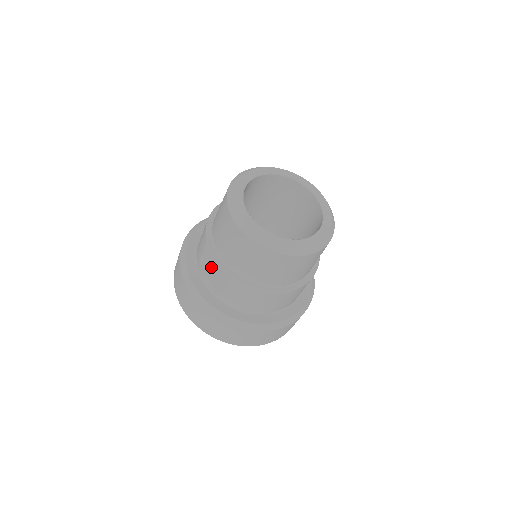
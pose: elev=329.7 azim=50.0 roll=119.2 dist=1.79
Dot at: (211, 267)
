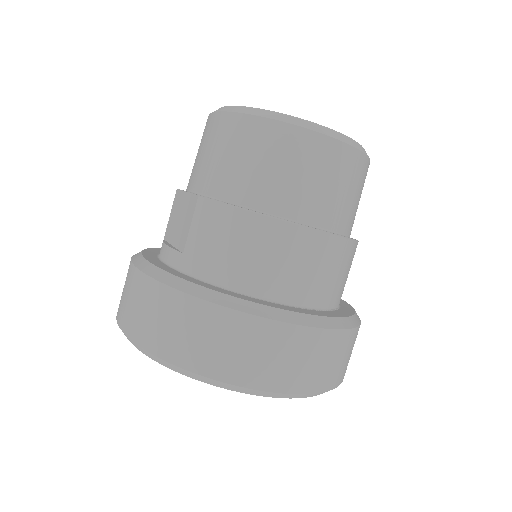
Dot at: (176, 224)
